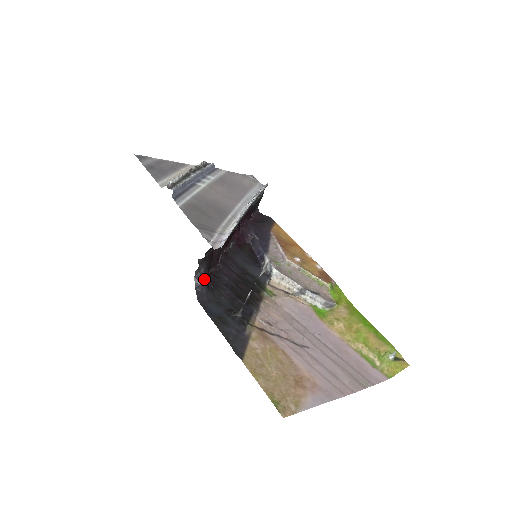
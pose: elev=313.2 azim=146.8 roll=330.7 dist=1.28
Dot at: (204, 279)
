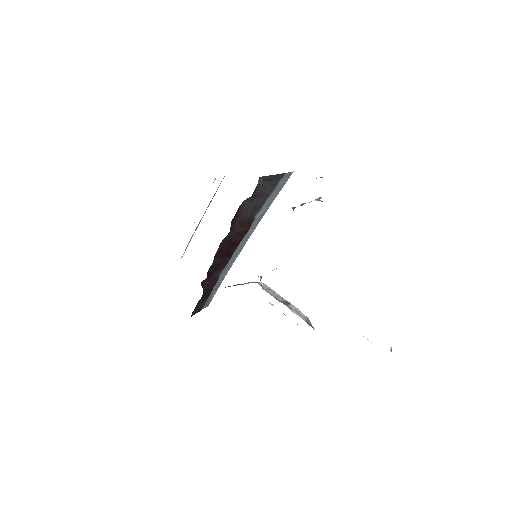
Dot at: occluded
